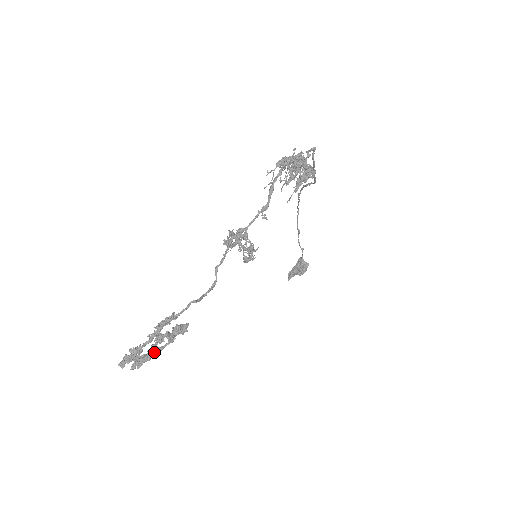
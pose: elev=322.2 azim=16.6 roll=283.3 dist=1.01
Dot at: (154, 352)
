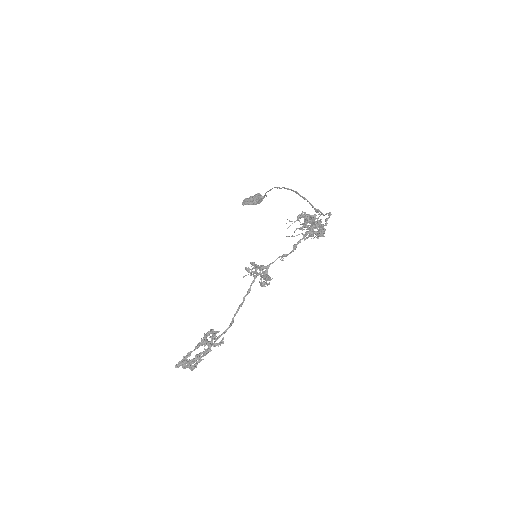
Dot at: occluded
